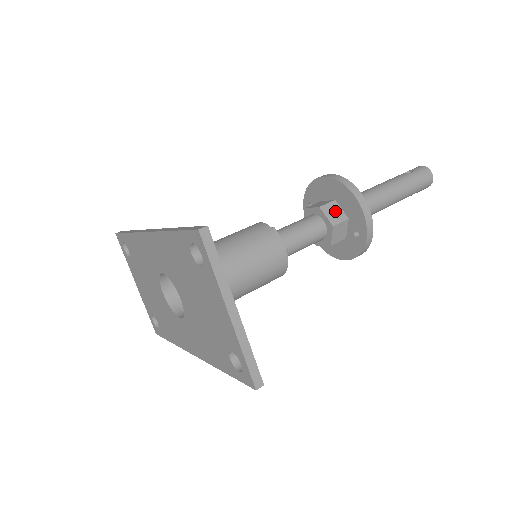
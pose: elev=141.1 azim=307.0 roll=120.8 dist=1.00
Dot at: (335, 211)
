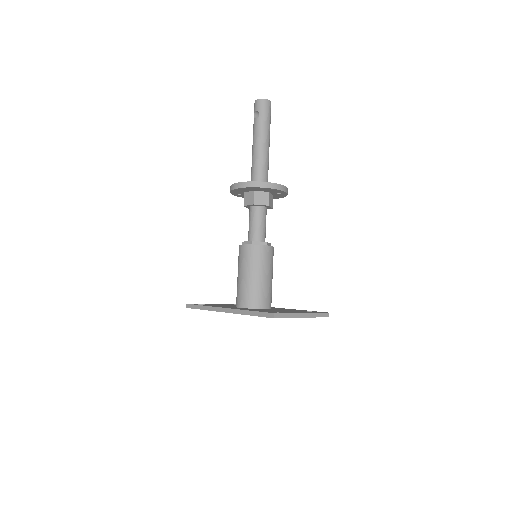
Dot at: (261, 197)
